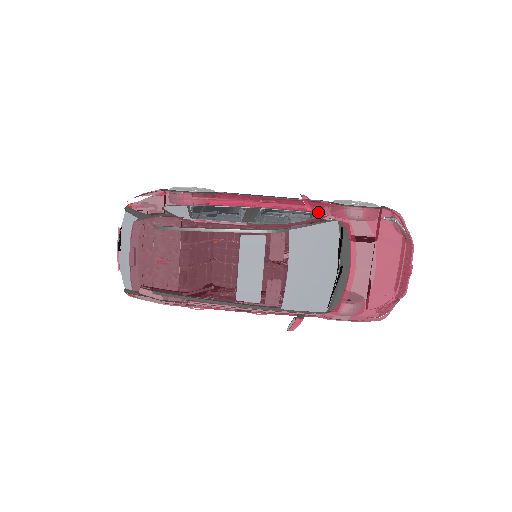
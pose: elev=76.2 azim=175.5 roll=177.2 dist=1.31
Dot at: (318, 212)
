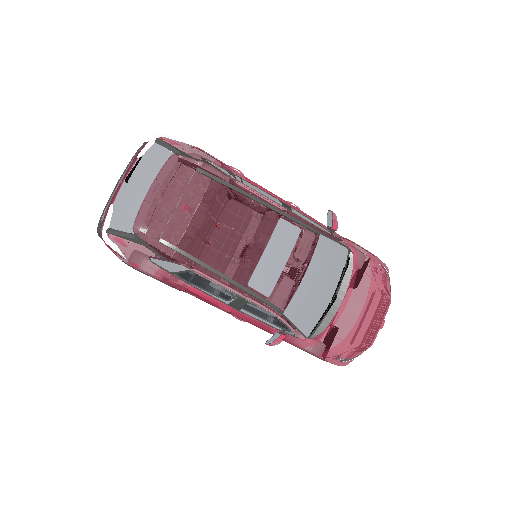
Dot at: (335, 234)
